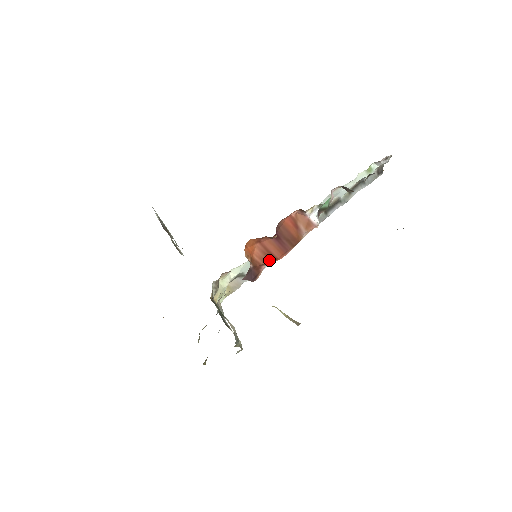
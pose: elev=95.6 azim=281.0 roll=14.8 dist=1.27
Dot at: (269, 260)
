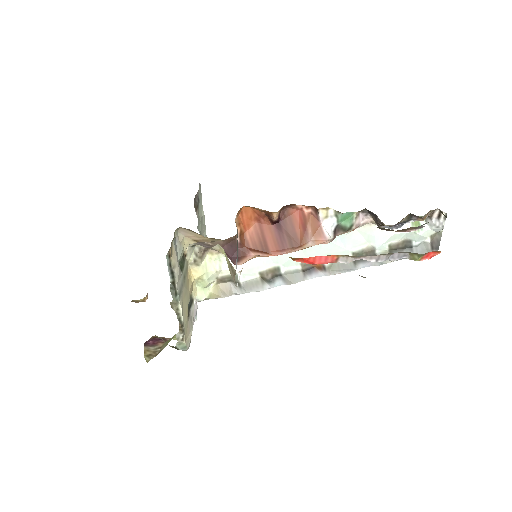
Dot at: (260, 248)
